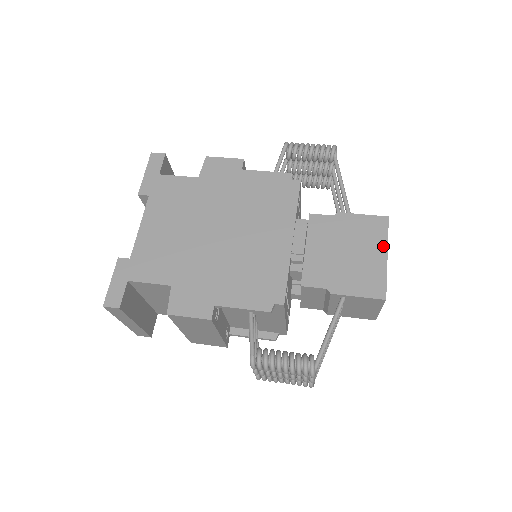
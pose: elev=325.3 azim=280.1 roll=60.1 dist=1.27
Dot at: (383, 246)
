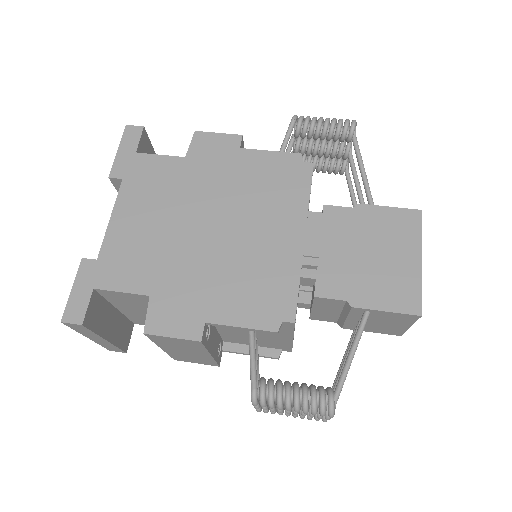
Dot at: (416, 247)
